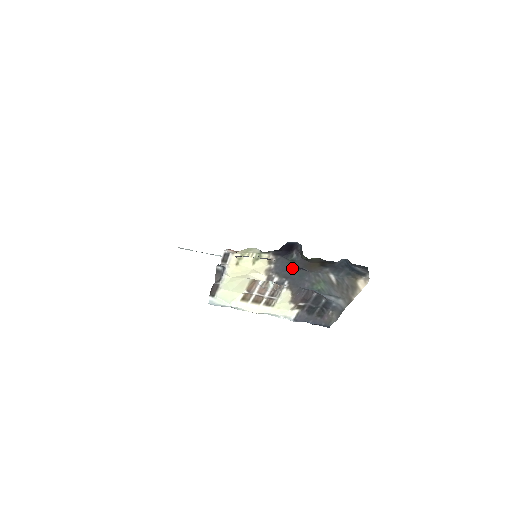
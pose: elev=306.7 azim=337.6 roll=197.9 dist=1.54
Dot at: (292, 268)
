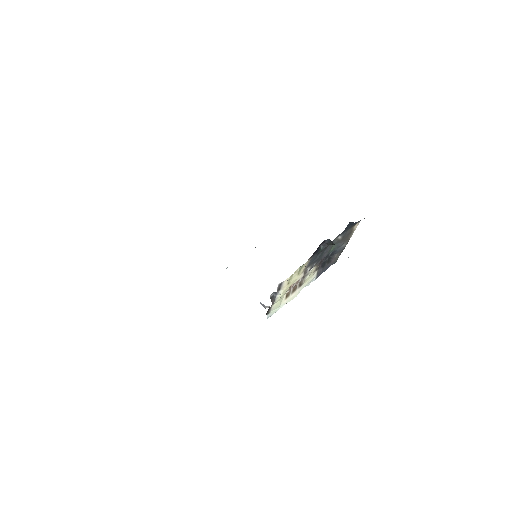
Dot at: (319, 255)
